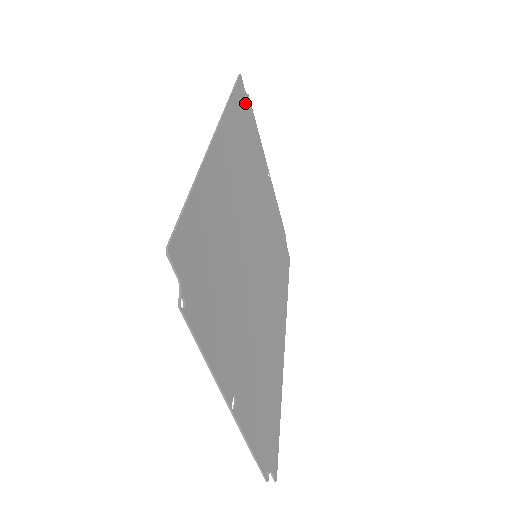
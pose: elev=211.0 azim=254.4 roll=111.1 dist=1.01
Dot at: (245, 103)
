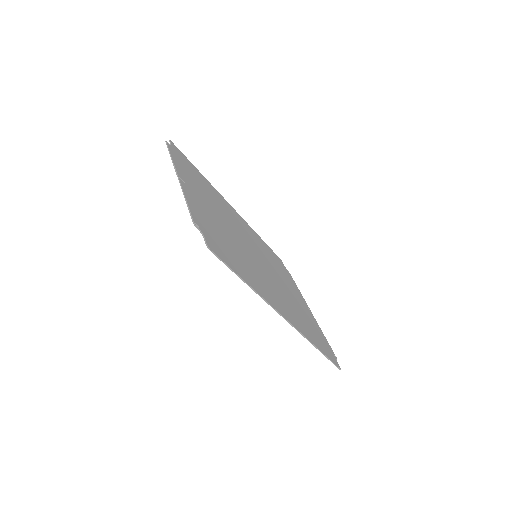
Dot at: (281, 264)
